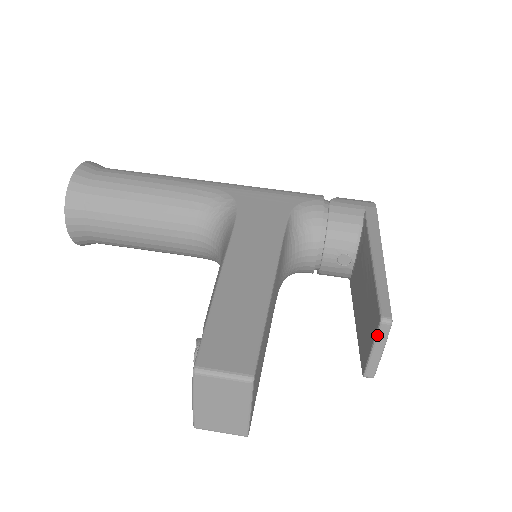
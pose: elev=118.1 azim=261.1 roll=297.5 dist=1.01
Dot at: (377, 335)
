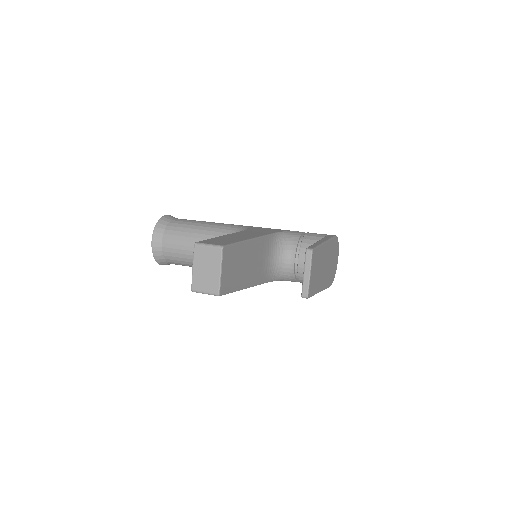
Dot at: (305, 261)
